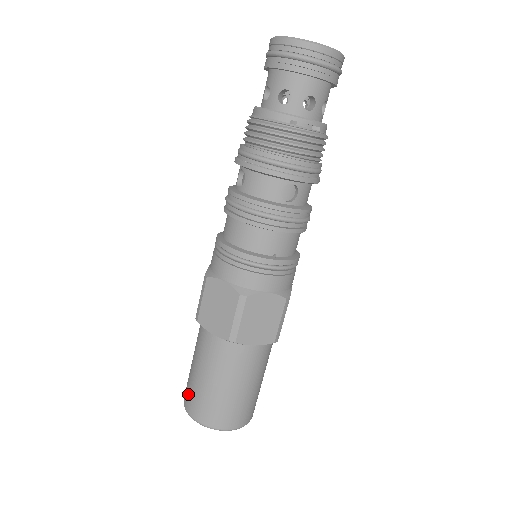
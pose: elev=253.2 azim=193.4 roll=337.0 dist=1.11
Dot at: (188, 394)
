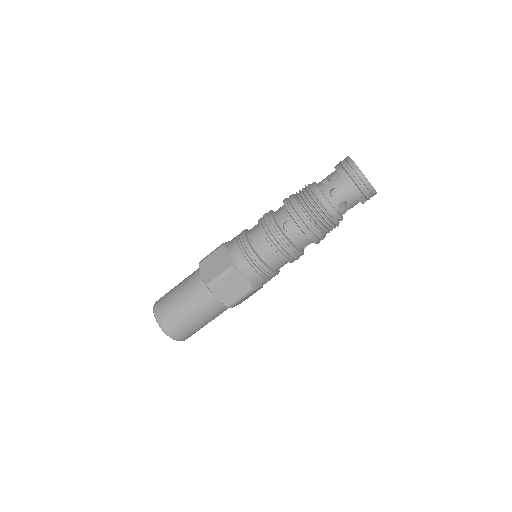
Dot at: (169, 319)
